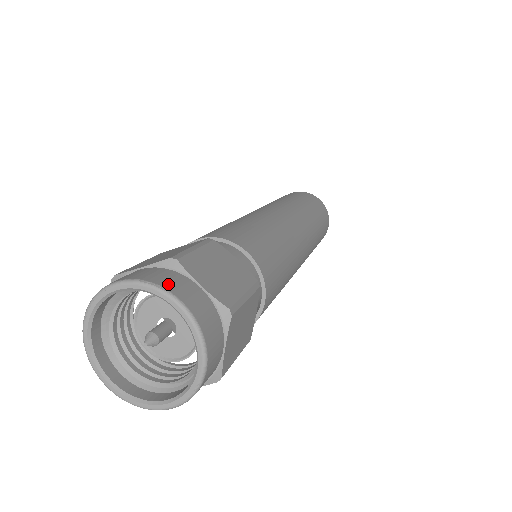
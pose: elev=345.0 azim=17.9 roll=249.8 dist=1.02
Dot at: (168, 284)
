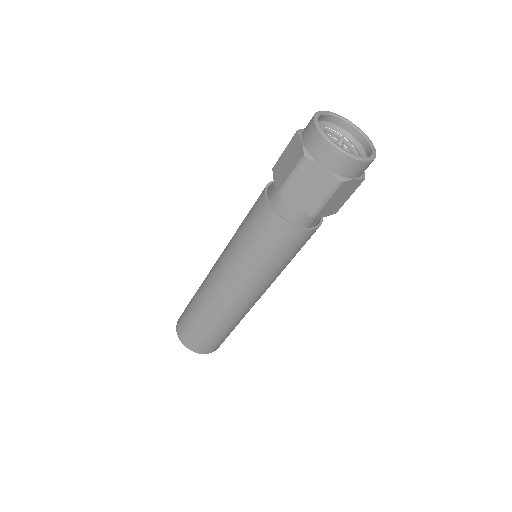
Dot at: (340, 122)
